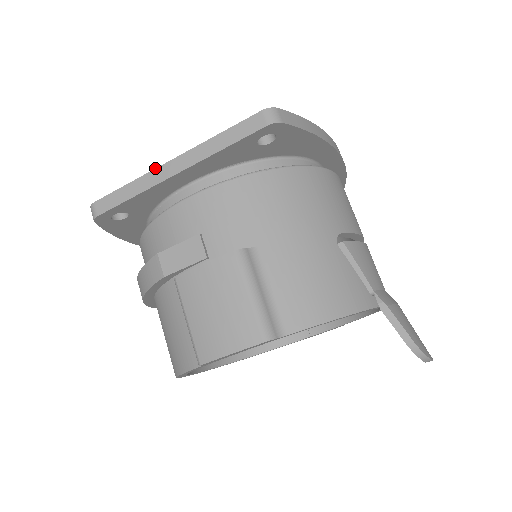
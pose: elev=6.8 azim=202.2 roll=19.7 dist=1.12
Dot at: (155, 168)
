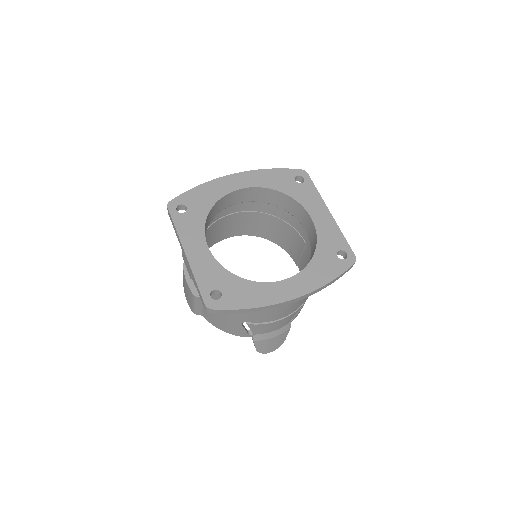
Dot at: (181, 243)
